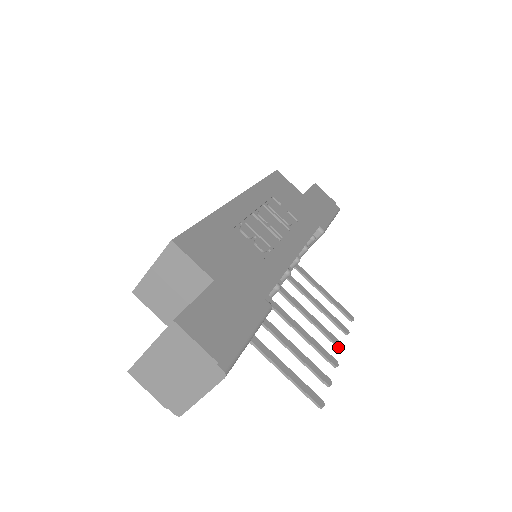
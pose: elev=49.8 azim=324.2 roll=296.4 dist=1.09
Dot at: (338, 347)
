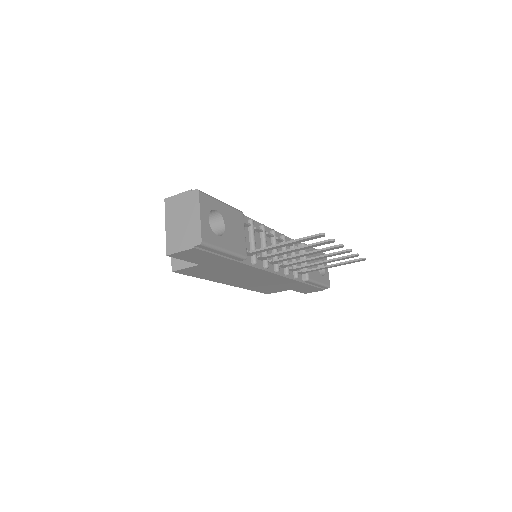
Dot at: (345, 251)
